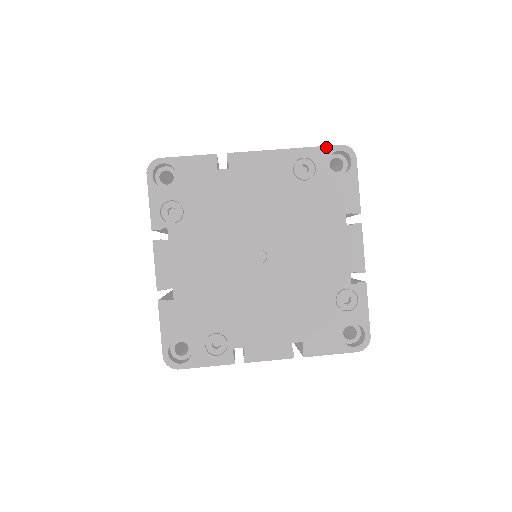
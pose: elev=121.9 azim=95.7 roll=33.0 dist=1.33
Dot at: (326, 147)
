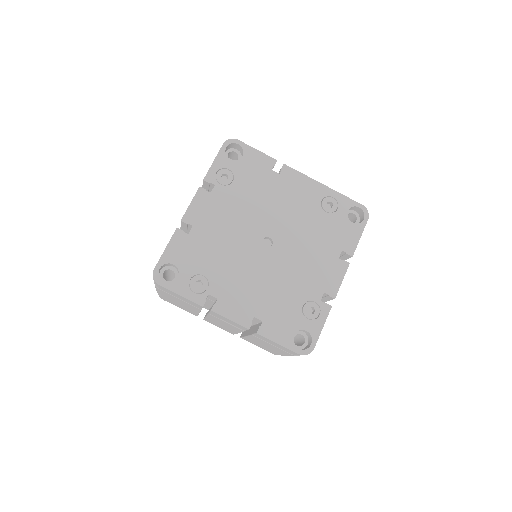
Dot at: (352, 200)
